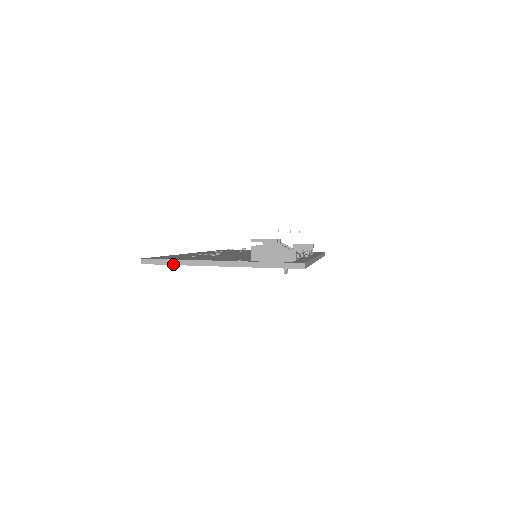
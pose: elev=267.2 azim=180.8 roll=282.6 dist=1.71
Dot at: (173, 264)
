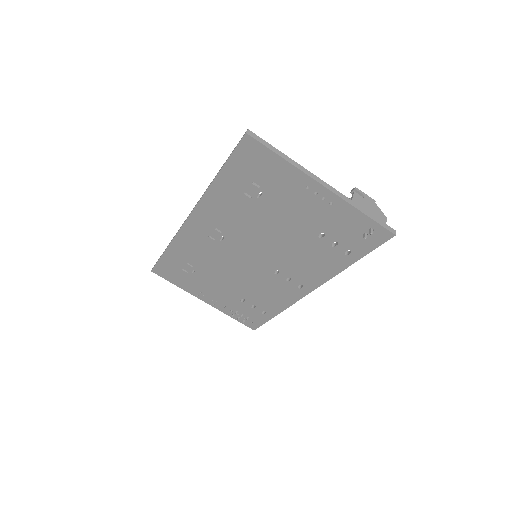
Dot at: (280, 155)
